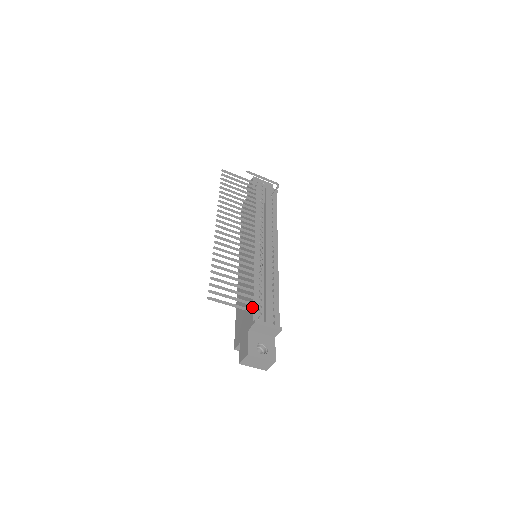
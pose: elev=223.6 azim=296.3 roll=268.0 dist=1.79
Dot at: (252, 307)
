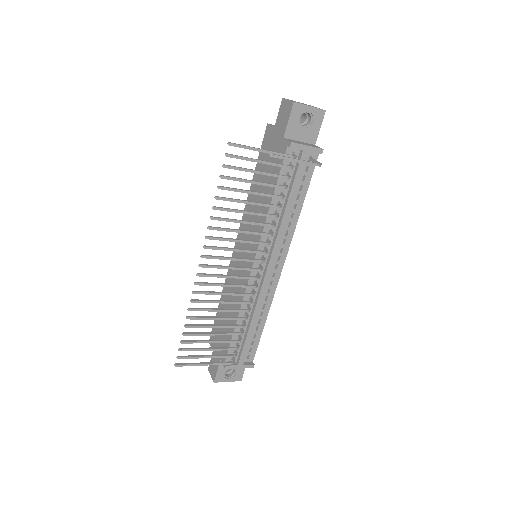
Dot at: (228, 346)
